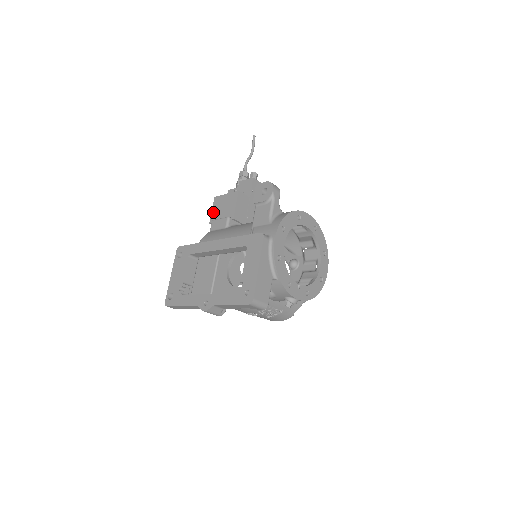
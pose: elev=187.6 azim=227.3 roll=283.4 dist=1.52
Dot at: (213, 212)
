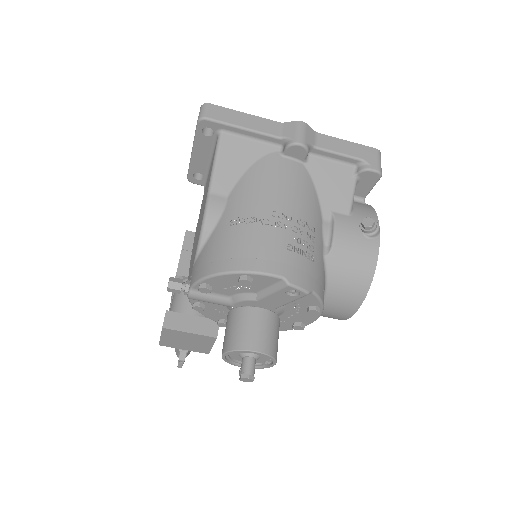
Dot at: occluded
